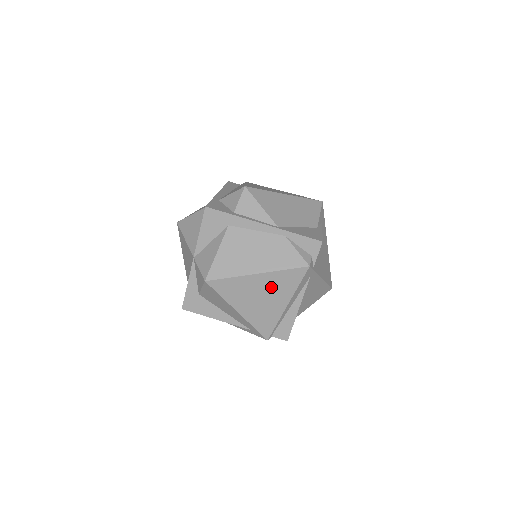
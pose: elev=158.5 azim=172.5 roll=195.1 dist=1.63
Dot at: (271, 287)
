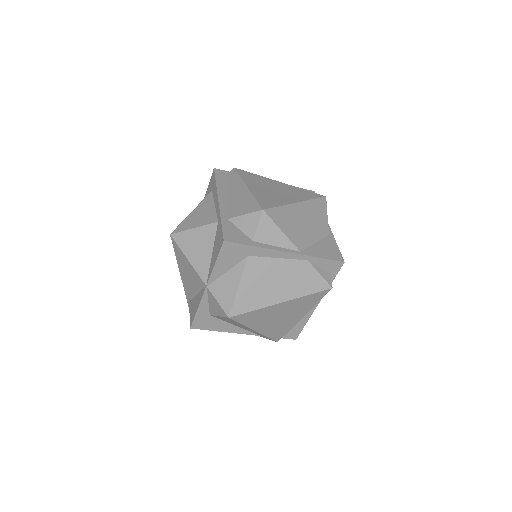
Dot at: (292, 309)
